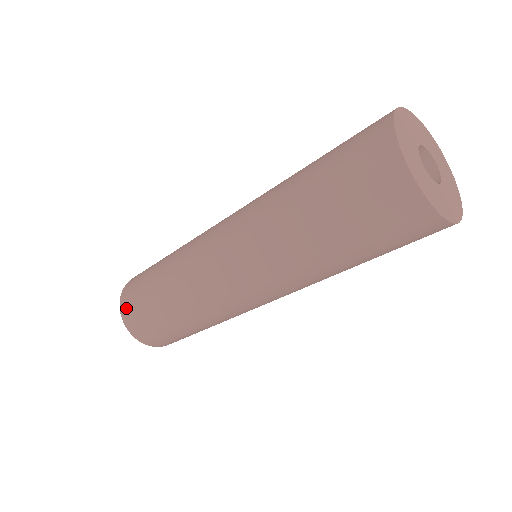
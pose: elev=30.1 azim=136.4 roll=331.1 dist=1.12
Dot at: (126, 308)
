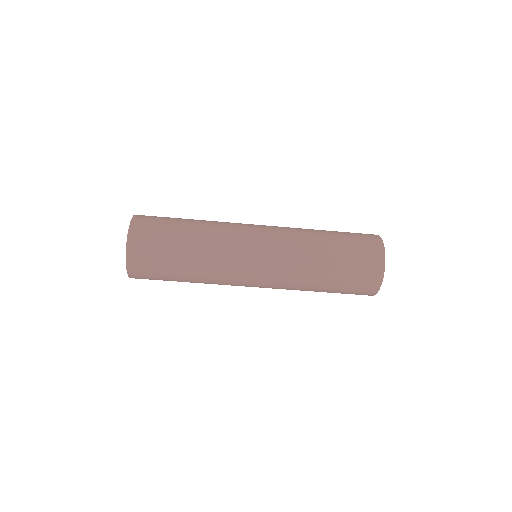
Dot at: (139, 229)
